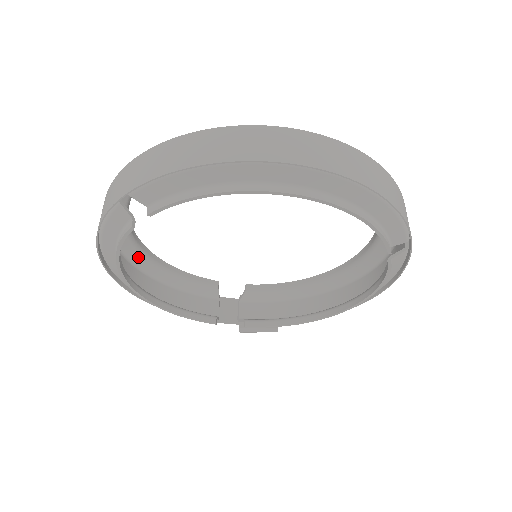
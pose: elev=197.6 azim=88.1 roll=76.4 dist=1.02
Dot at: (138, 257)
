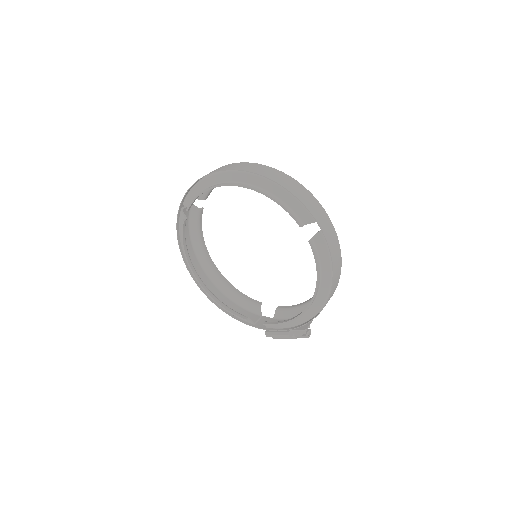
Dot at: (211, 272)
